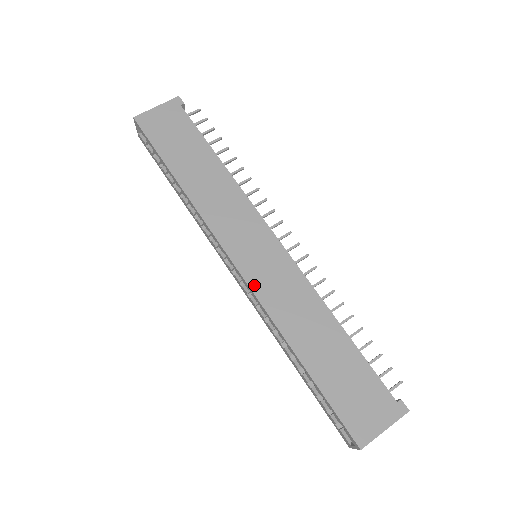
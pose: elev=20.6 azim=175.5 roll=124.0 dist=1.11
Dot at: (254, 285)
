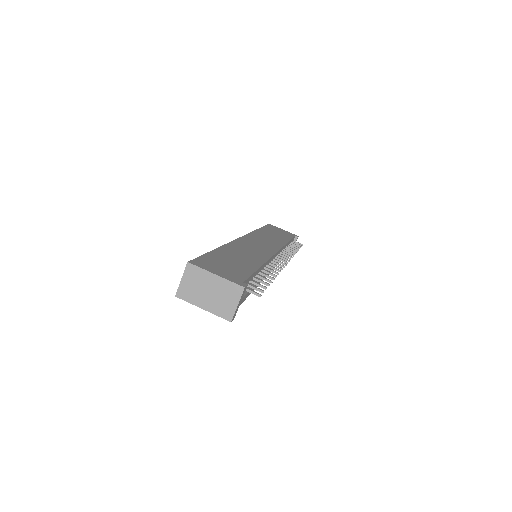
Dot at: (240, 240)
